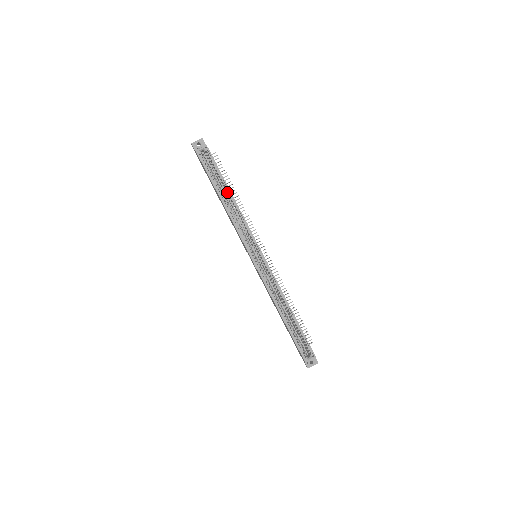
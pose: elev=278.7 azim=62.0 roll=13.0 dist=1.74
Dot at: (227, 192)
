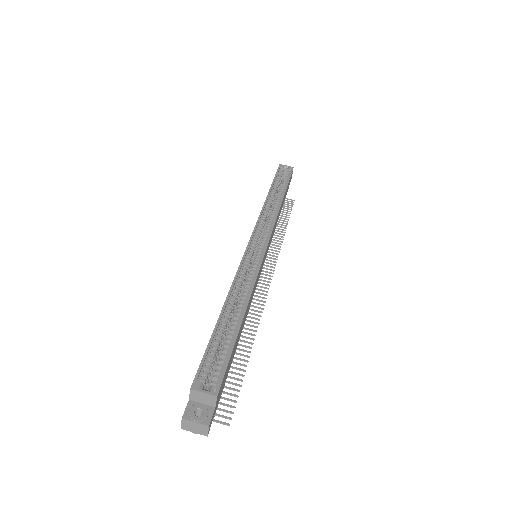
Dot at: occluded
